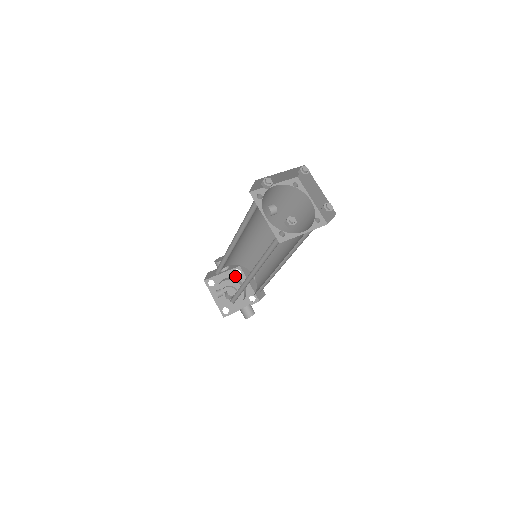
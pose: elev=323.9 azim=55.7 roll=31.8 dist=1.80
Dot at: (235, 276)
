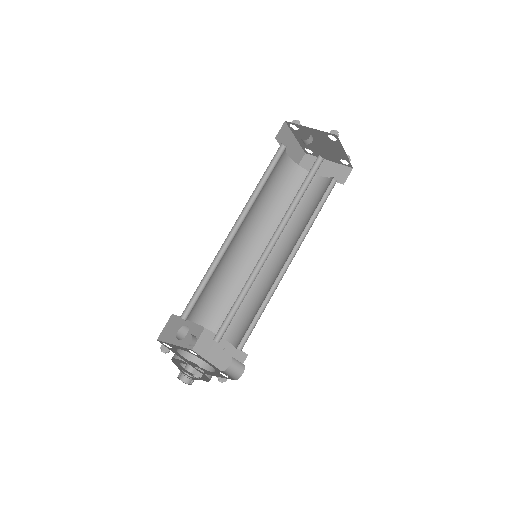
Dot at: (192, 353)
